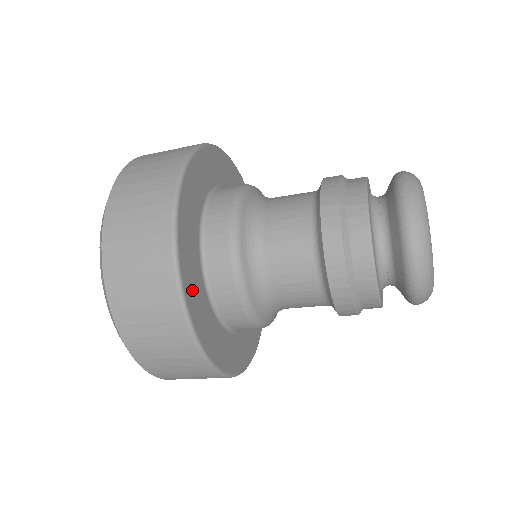
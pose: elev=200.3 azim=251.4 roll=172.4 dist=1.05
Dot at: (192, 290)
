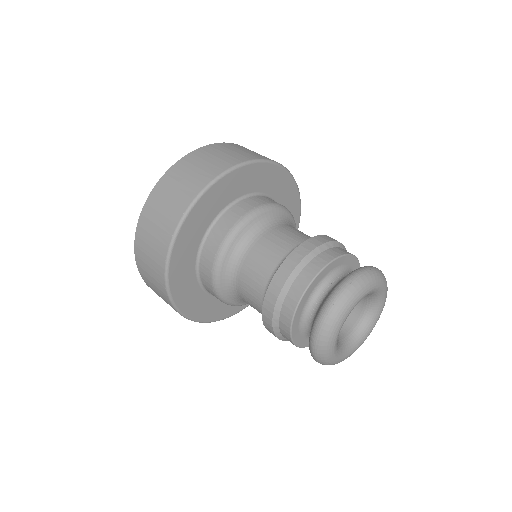
Dot at: (210, 313)
